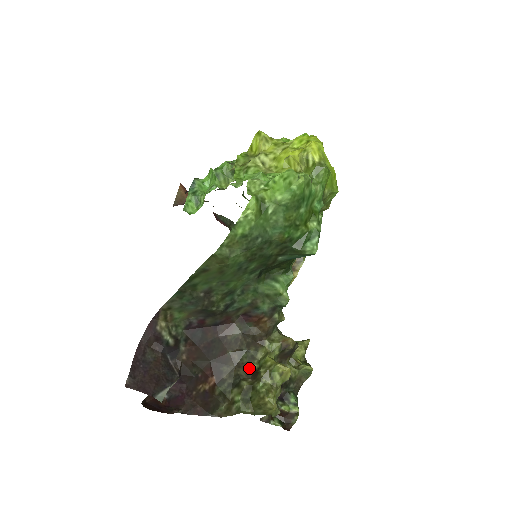
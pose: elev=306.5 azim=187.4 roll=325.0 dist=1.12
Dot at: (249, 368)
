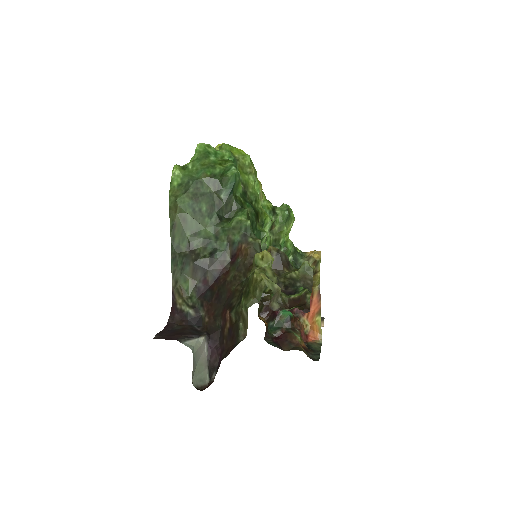
Dot at: occluded
